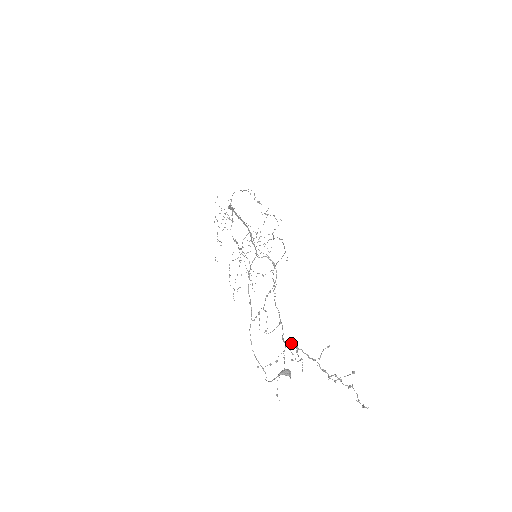
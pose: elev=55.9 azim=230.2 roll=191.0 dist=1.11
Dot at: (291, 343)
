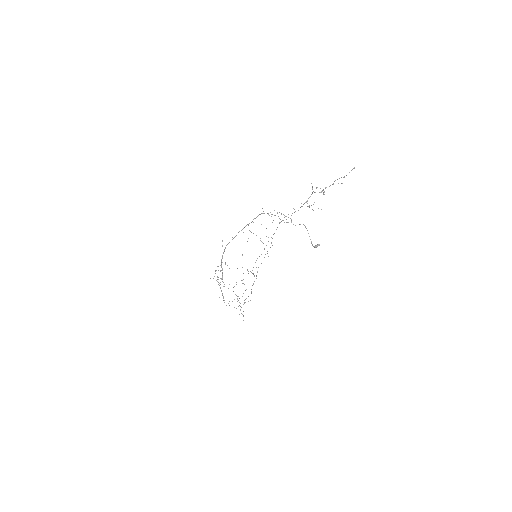
Dot at: occluded
